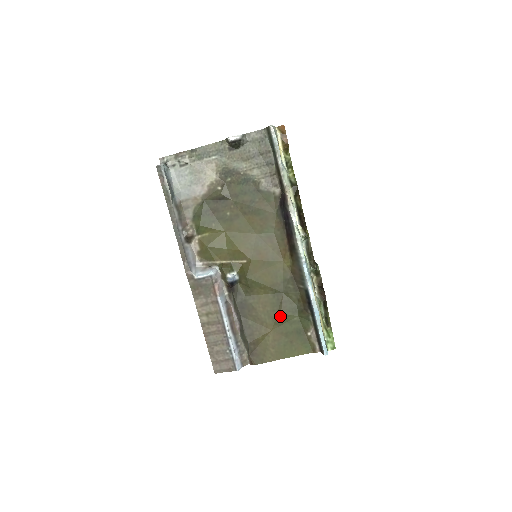
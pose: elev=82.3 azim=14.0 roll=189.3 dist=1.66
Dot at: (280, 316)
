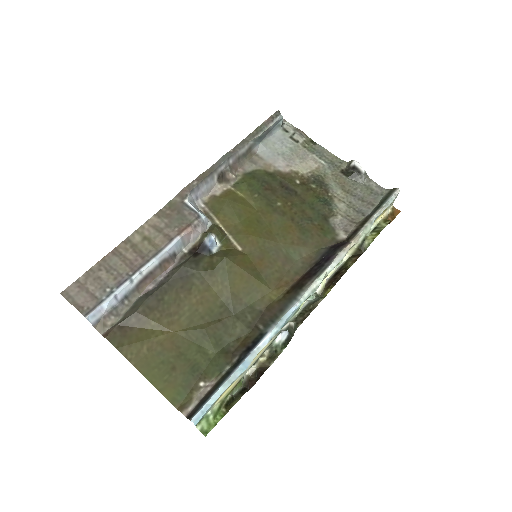
Dot at: (201, 330)
